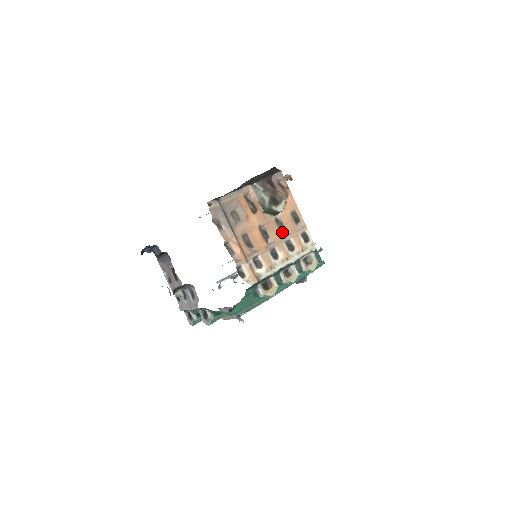
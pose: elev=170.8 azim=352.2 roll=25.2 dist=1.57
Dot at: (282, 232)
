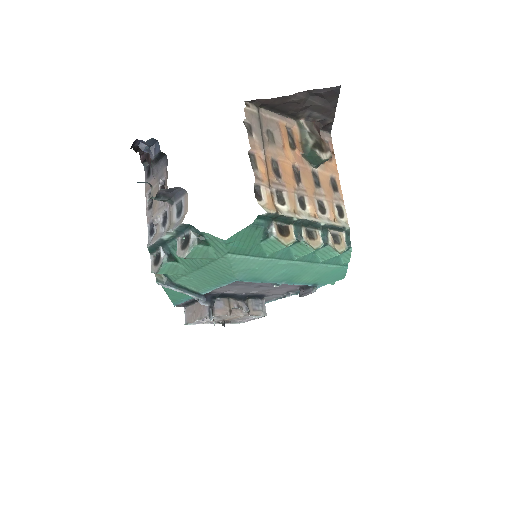
Dot at: (316, 188)
